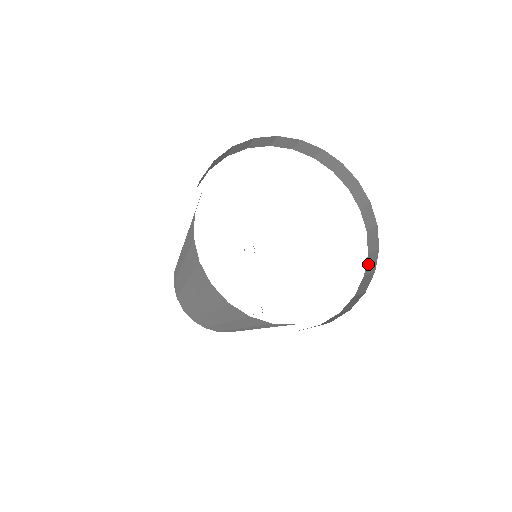
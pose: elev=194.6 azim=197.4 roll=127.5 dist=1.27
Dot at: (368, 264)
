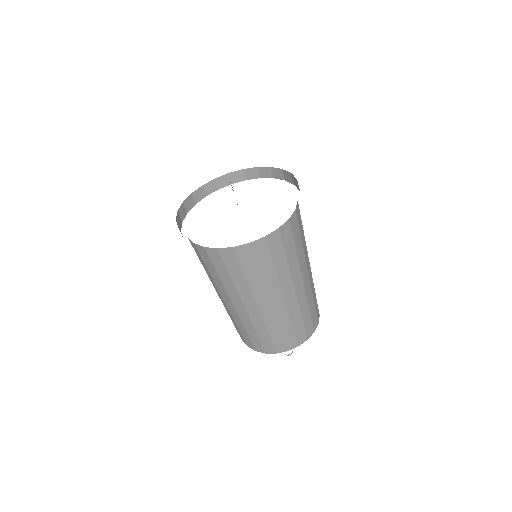
Dot at: occluded
